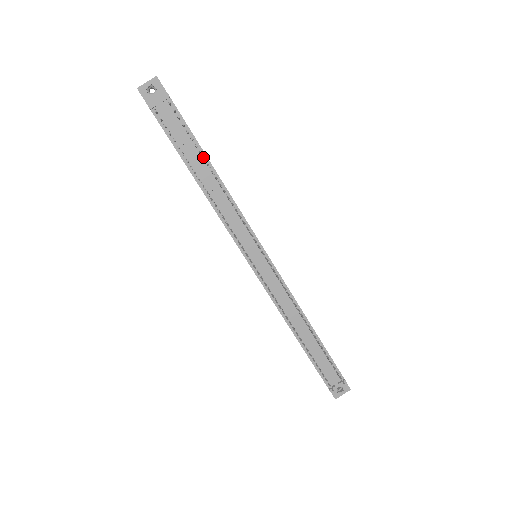
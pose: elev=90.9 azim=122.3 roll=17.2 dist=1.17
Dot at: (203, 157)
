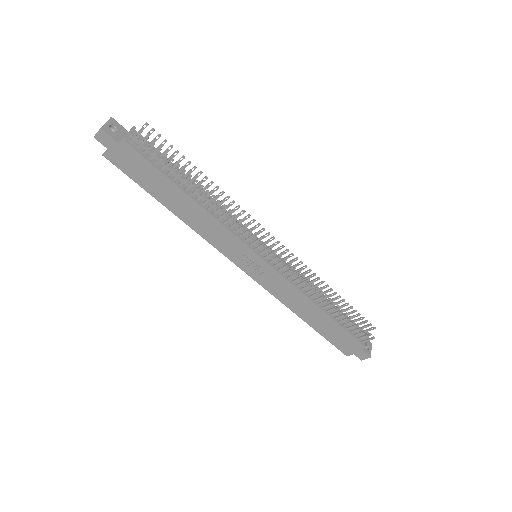
Dot at: (183, 175)
